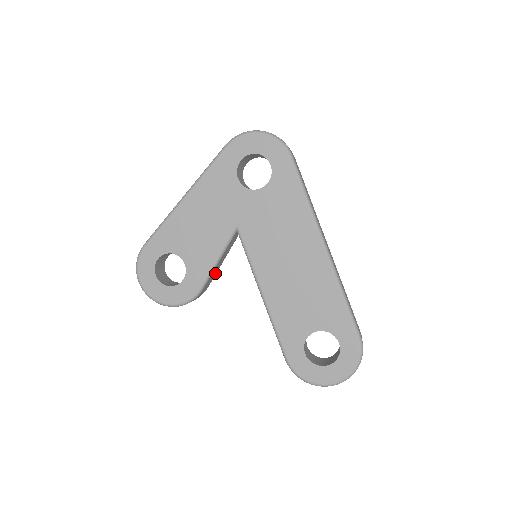
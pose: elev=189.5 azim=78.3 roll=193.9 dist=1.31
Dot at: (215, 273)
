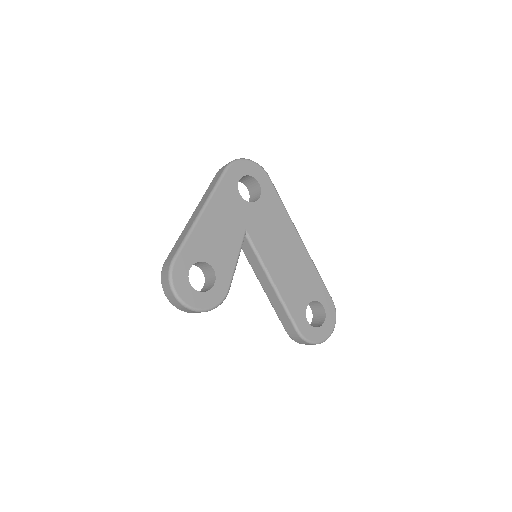
Dot at: occluded
